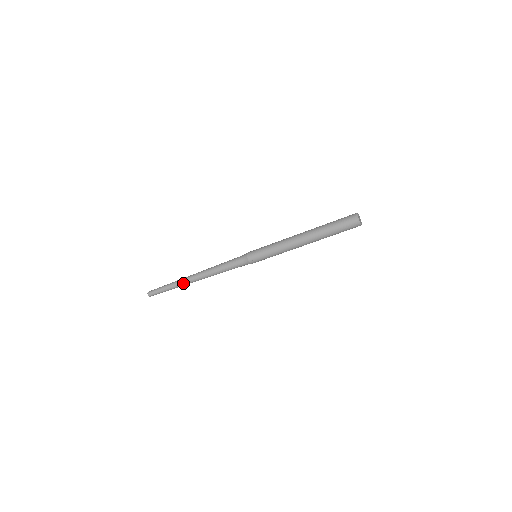
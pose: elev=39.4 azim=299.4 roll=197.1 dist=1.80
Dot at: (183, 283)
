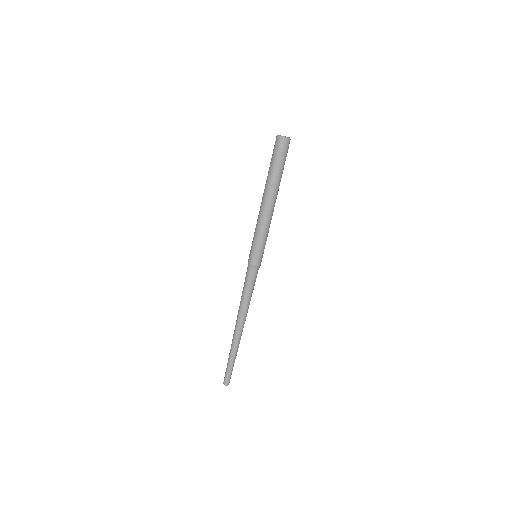
Dot at: (233, 342)
